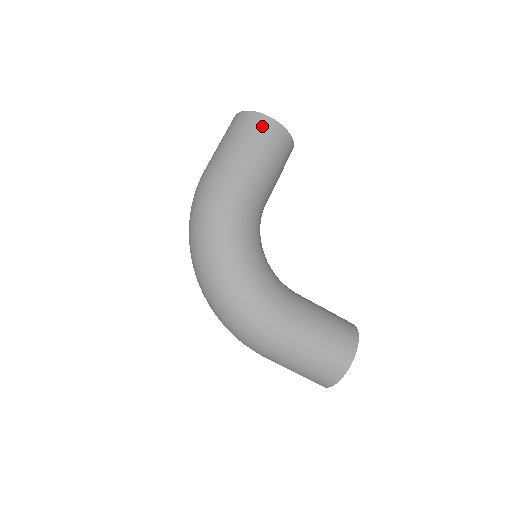
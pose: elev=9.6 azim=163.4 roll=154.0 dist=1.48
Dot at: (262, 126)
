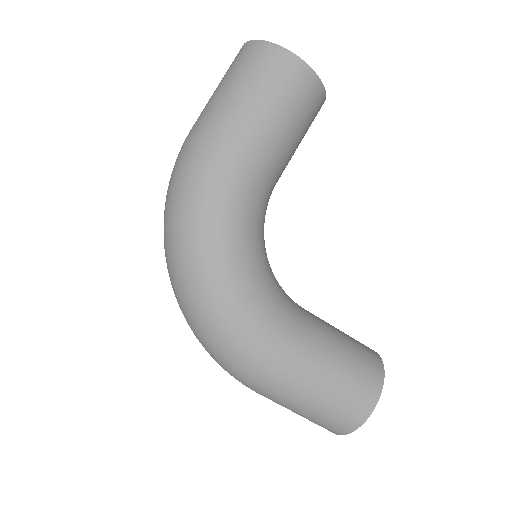
Dot at: (280, 68)
